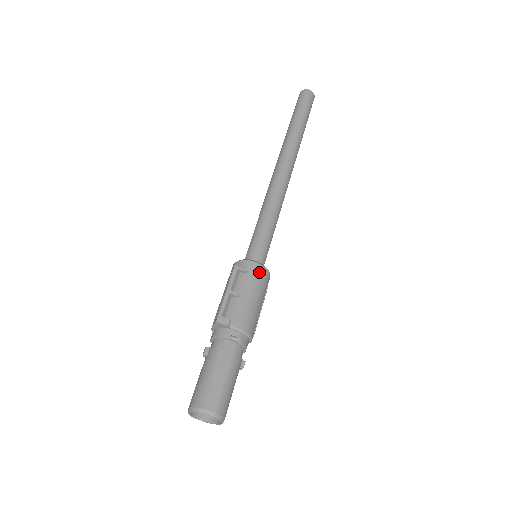
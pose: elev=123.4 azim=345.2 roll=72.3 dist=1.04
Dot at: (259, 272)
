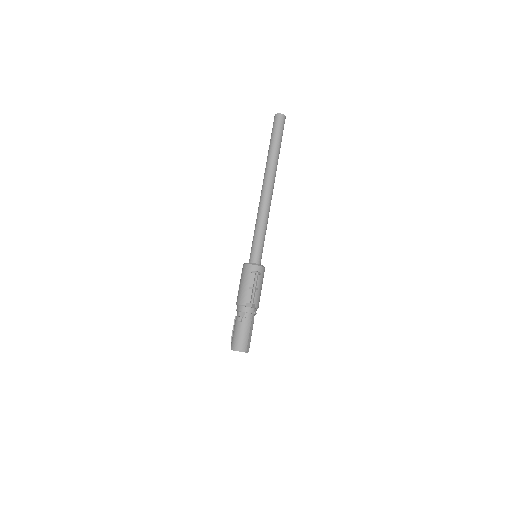
Dot at: occluded
